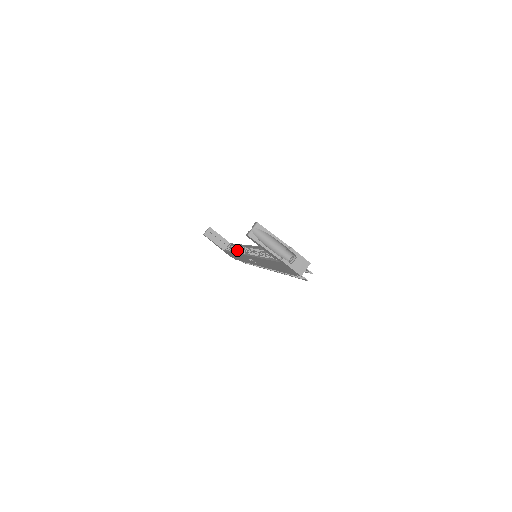
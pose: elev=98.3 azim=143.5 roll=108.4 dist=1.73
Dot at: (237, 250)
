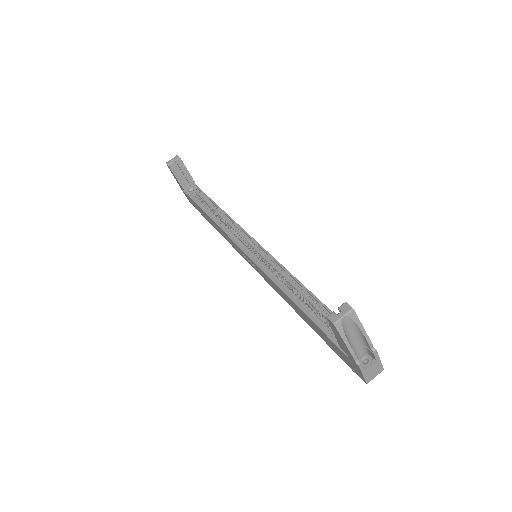
Dot at: (212, 210)
